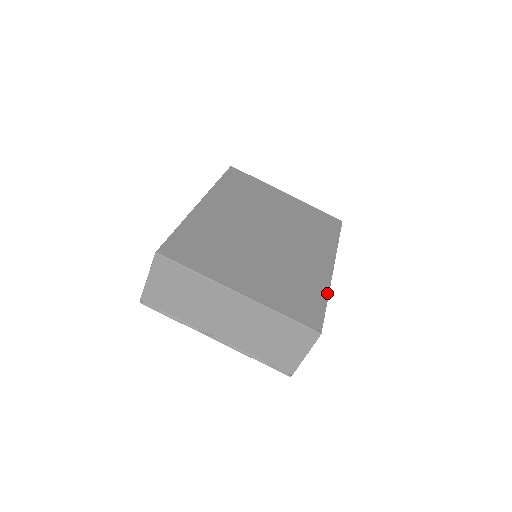
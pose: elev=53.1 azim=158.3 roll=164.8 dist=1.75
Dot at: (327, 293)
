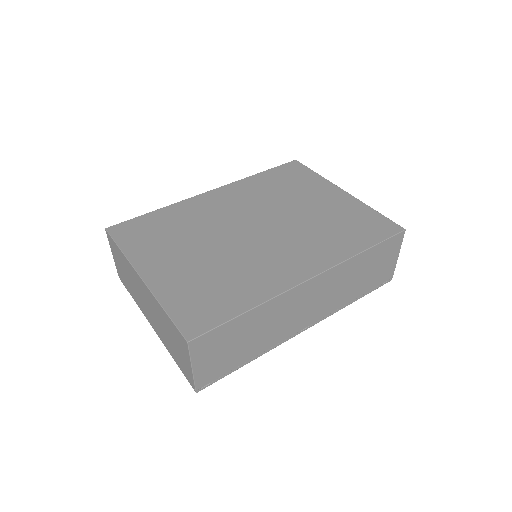
Dot at: (257, 304)
